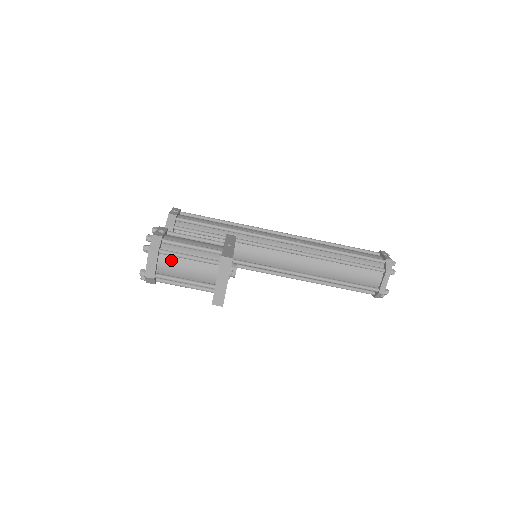
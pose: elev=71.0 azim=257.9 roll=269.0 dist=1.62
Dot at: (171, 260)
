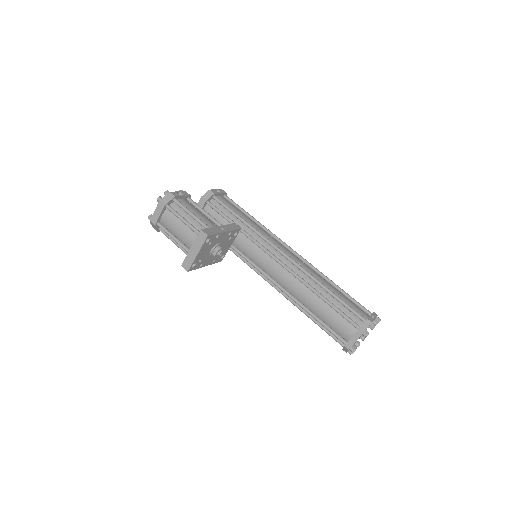
Dot at: (172, 217)
